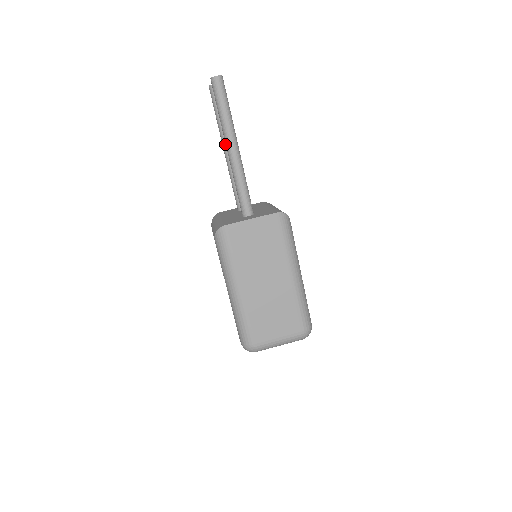
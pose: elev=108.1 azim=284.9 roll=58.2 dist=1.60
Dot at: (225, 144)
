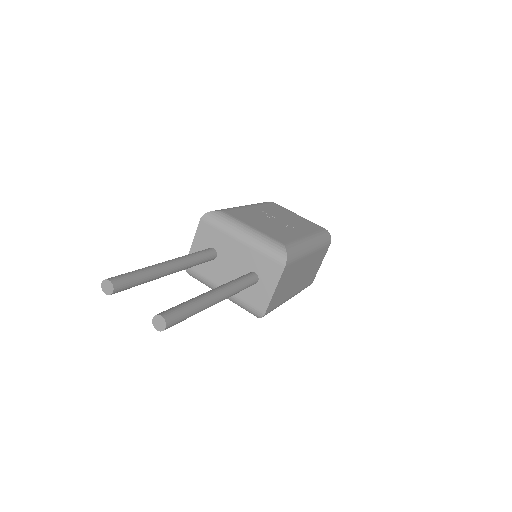
Dot at: occluded
